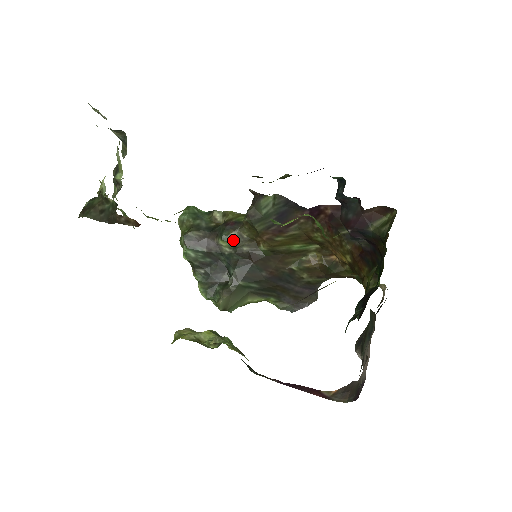
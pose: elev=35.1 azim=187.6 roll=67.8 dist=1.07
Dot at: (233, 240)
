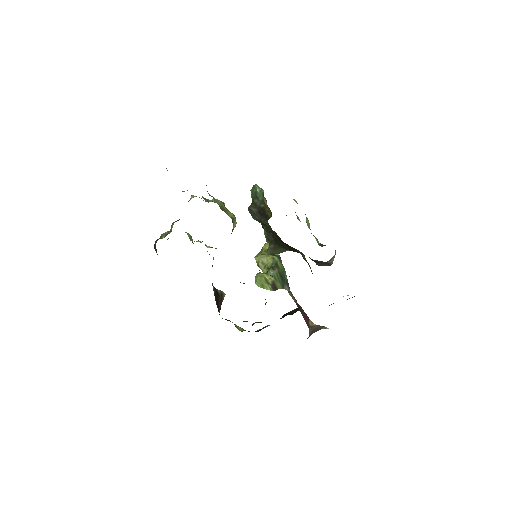
Dot at: (267, 225)
